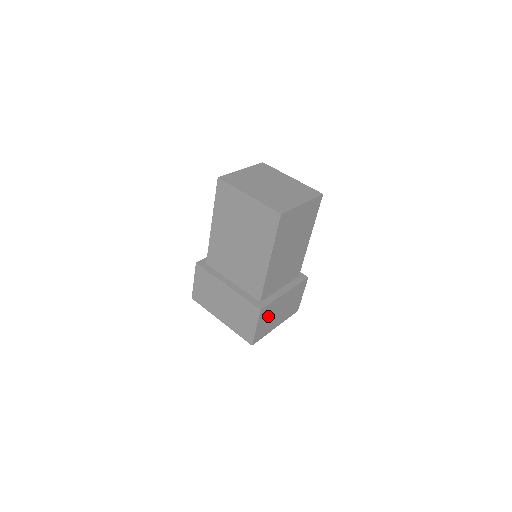
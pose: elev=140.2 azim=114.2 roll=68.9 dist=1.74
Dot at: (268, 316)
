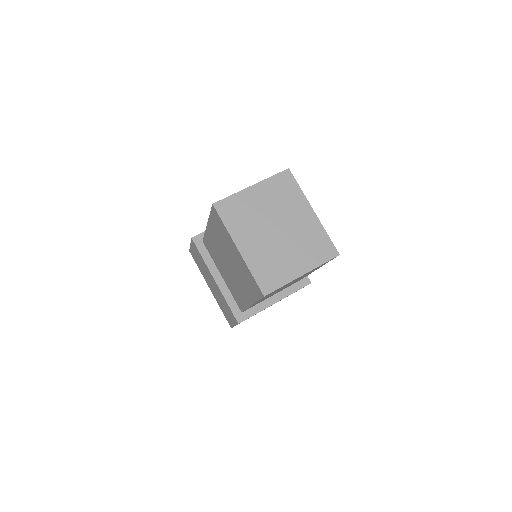
Dot at: occluded
